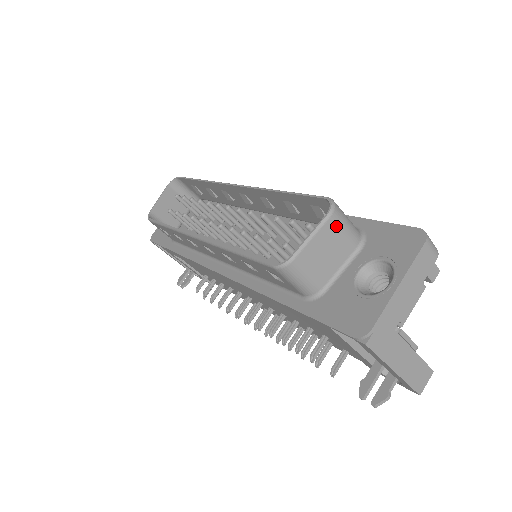
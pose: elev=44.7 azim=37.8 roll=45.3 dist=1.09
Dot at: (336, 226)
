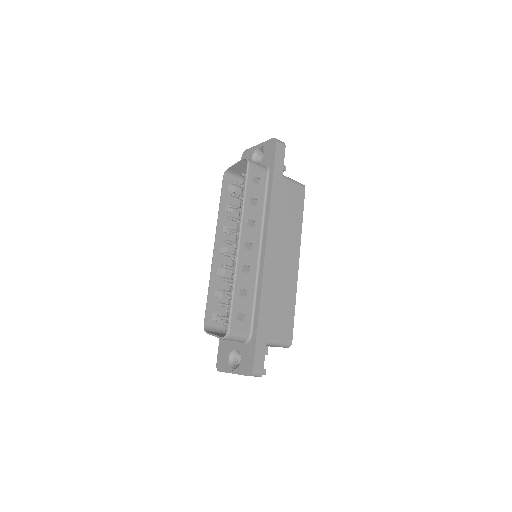
Dot at: occluded
